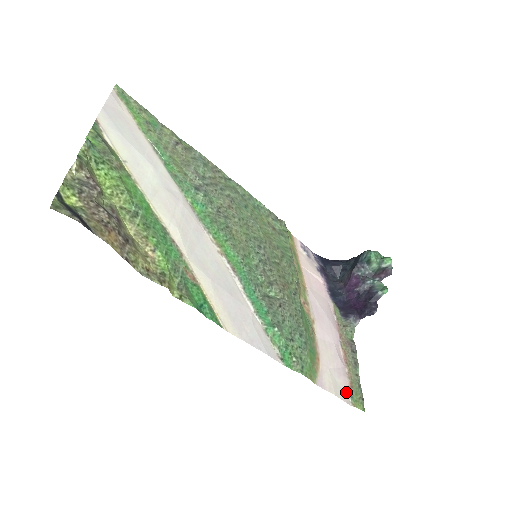
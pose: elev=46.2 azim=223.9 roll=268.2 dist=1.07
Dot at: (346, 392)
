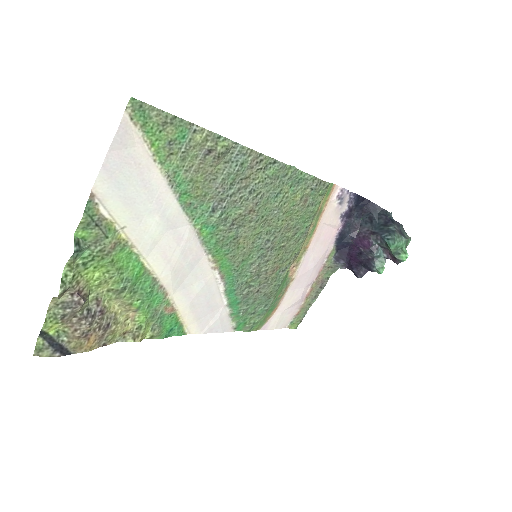
Dot at: (289, 320)
